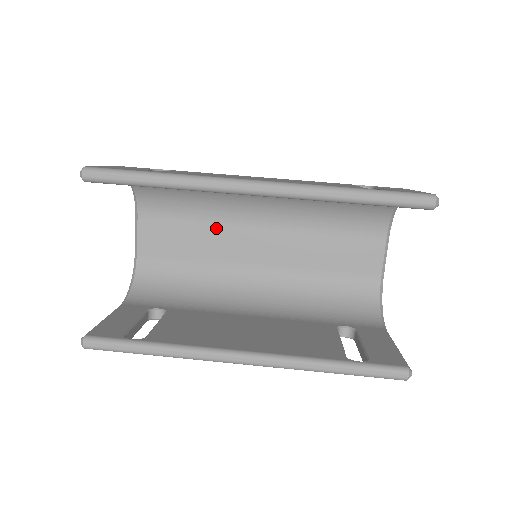
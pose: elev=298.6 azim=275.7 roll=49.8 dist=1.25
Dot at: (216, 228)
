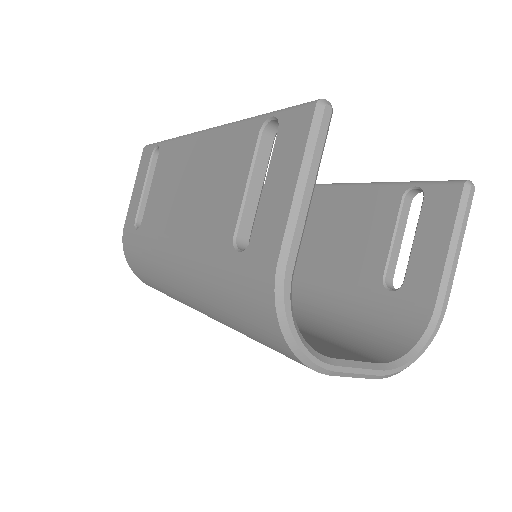
Dot at: occluded
